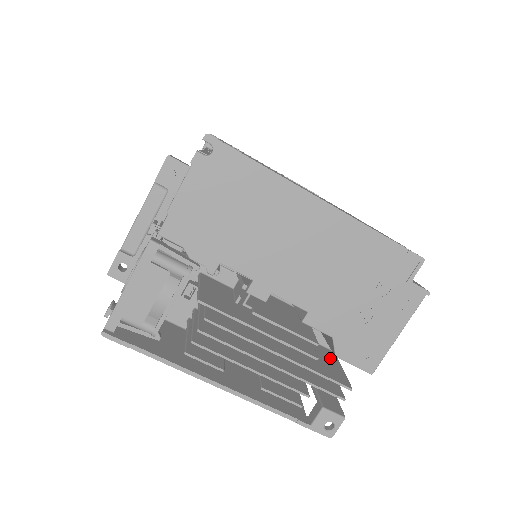
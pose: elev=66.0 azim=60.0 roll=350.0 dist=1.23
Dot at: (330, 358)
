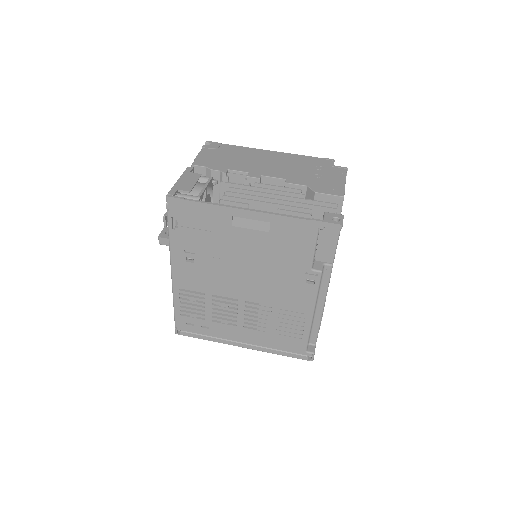
Dot at: occluded
